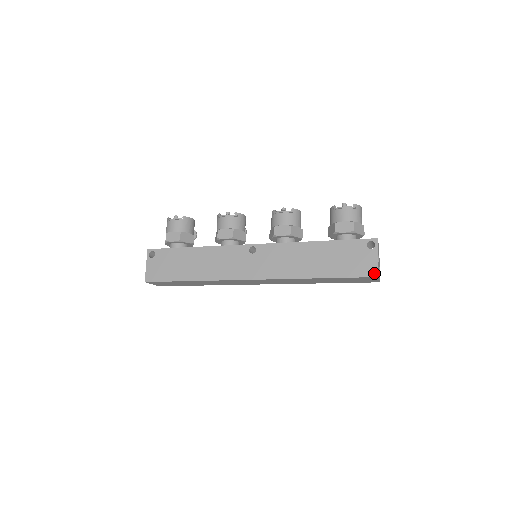
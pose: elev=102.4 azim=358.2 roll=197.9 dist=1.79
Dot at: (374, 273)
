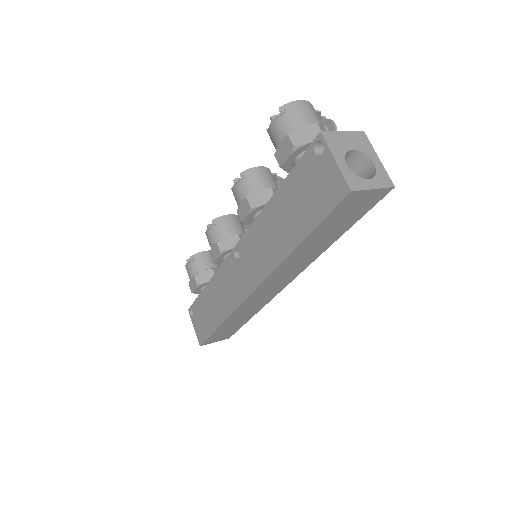
Dot at: (343, 190)
